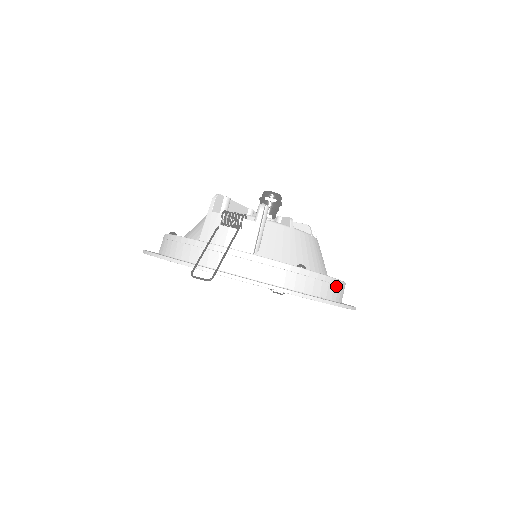
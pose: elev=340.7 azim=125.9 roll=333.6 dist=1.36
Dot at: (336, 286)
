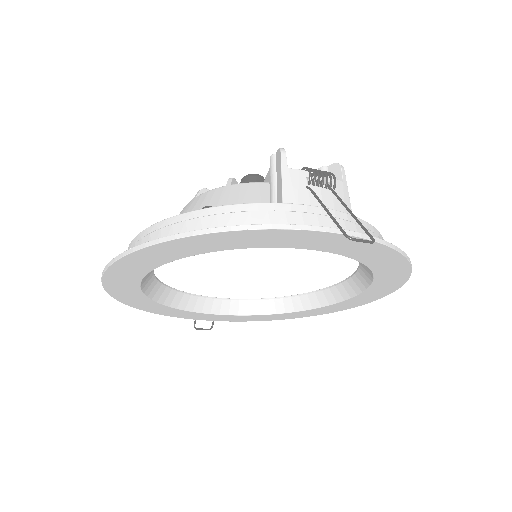
Dot at: occluded
